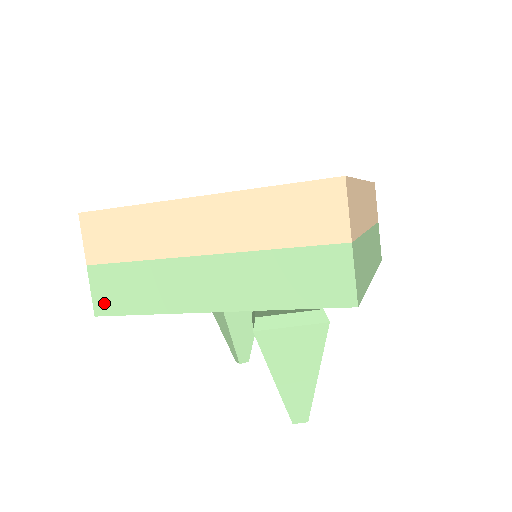
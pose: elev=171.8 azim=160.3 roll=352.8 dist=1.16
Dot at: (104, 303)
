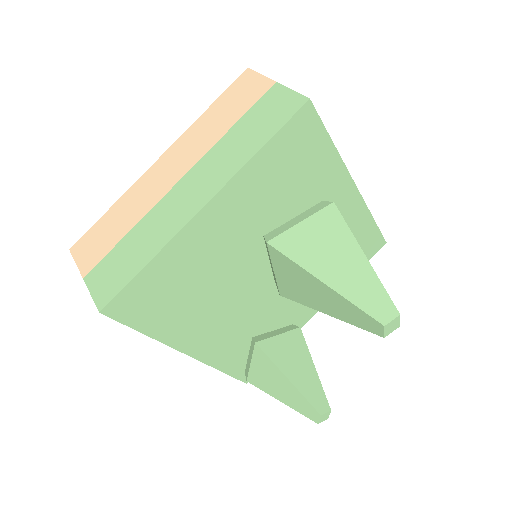
Dot at: (106, 292)
